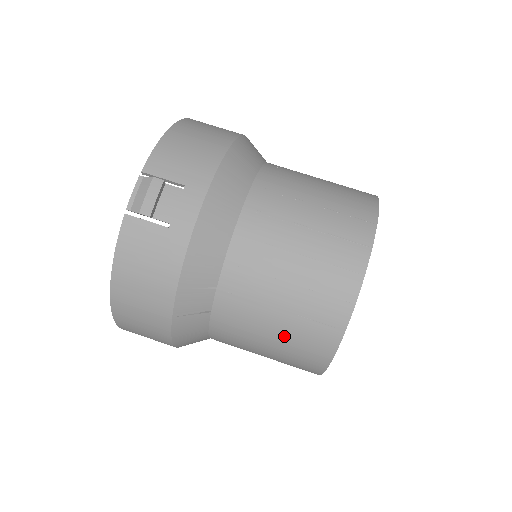
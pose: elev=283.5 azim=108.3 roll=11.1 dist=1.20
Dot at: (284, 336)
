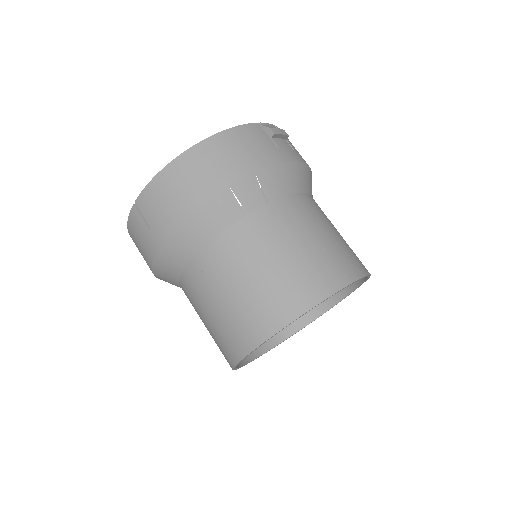
Dot at: (284, 269)
